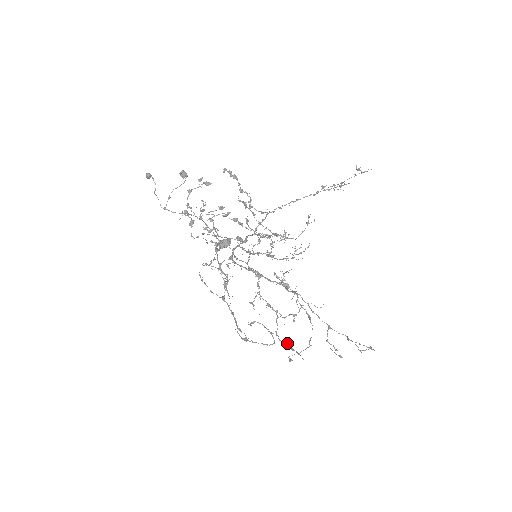
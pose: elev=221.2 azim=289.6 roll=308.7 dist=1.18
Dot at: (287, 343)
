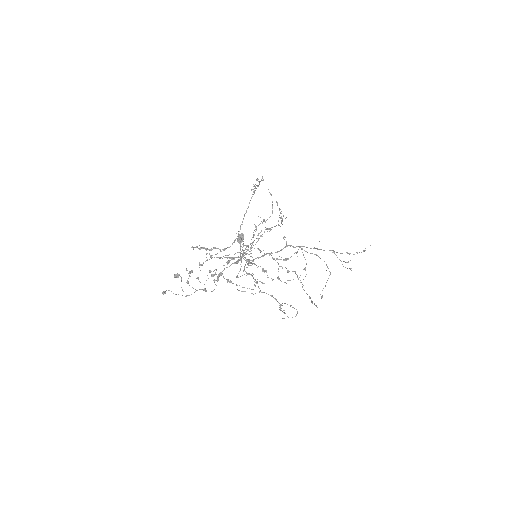
Dot at: (309, 297)
